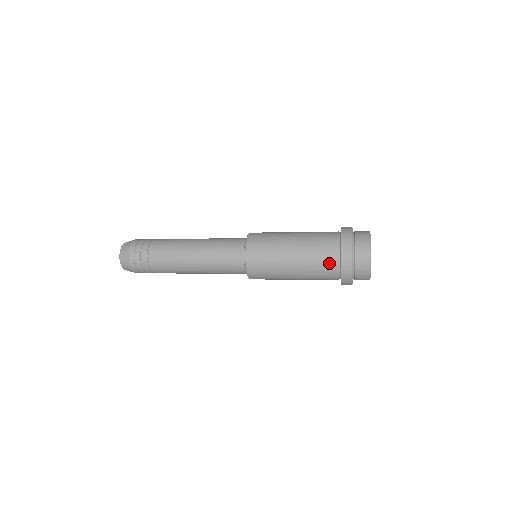
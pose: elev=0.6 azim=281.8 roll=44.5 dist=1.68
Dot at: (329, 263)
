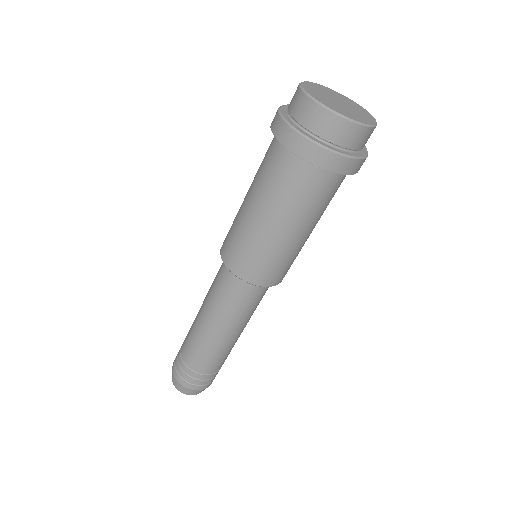
Dot at: (277, 159)
